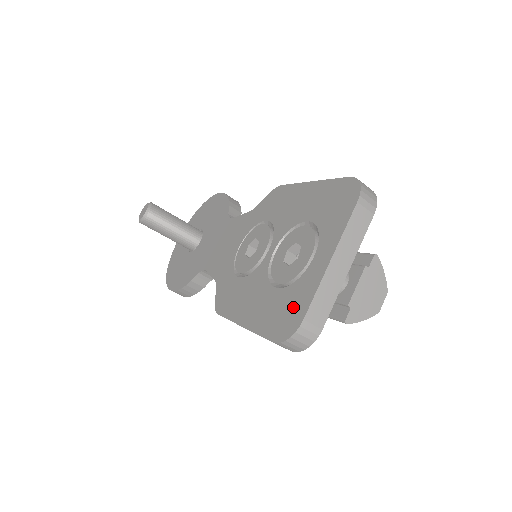
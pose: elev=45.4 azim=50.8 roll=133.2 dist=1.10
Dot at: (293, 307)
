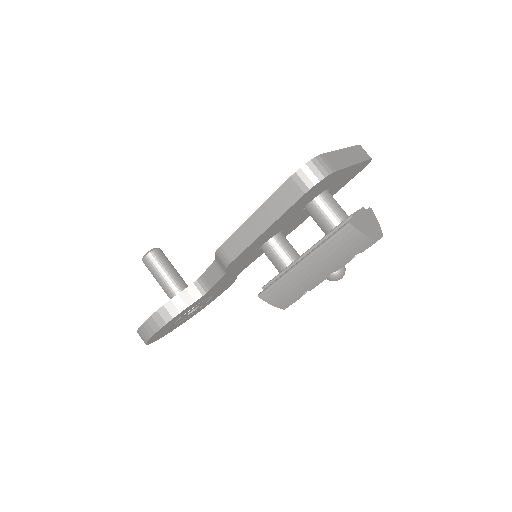
Dot at: occluded
